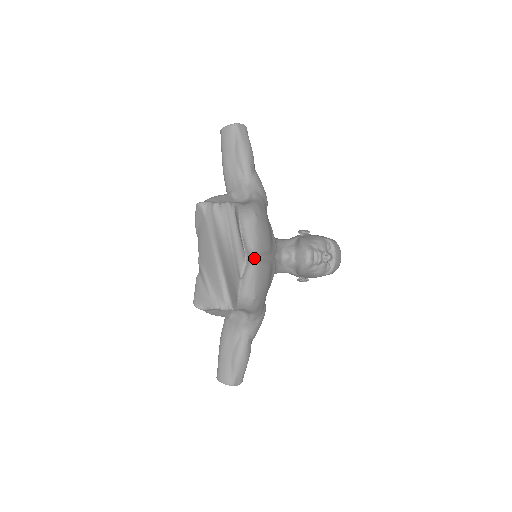
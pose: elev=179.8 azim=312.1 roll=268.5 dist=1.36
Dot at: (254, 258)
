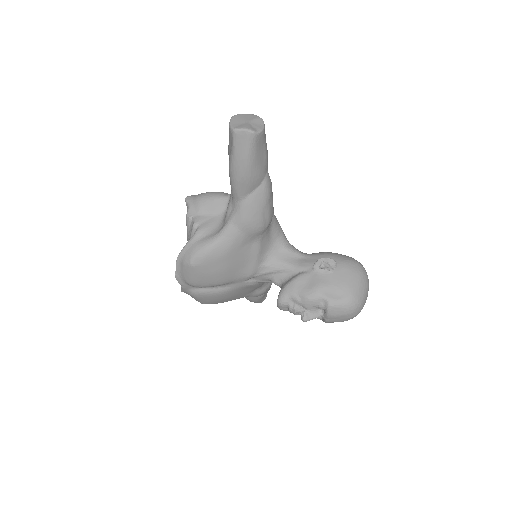
Dot at: (194, 287)
